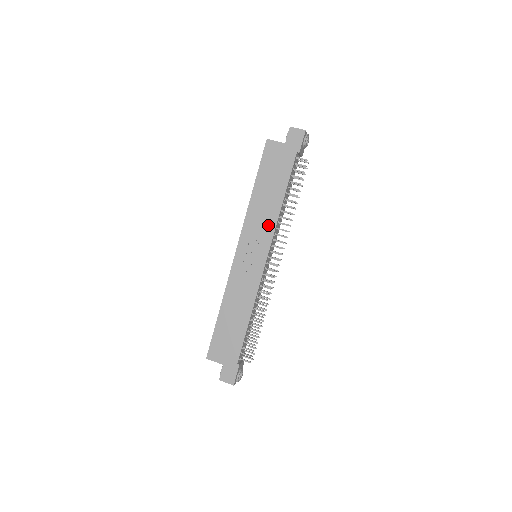
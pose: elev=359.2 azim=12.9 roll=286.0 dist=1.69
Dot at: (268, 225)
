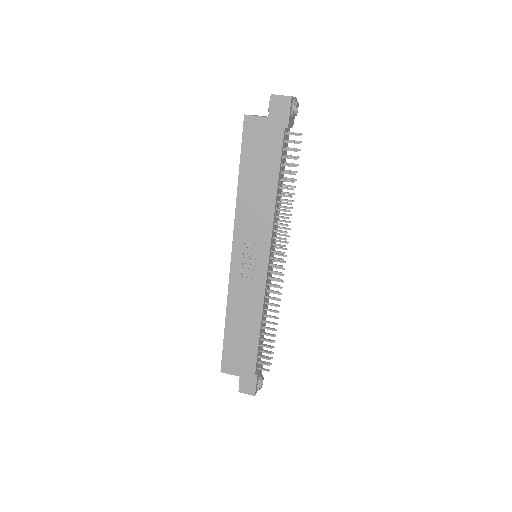
Dot at: (263, 222)
